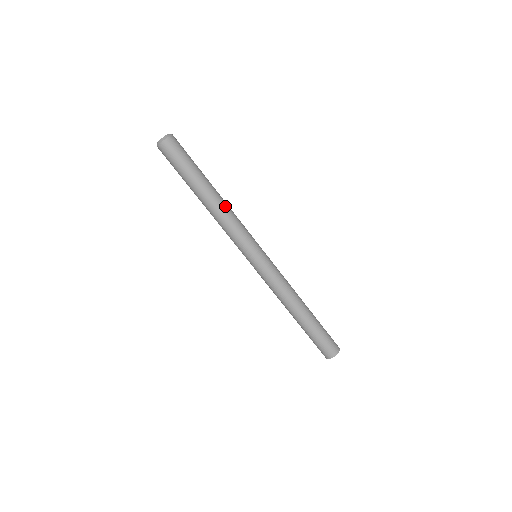
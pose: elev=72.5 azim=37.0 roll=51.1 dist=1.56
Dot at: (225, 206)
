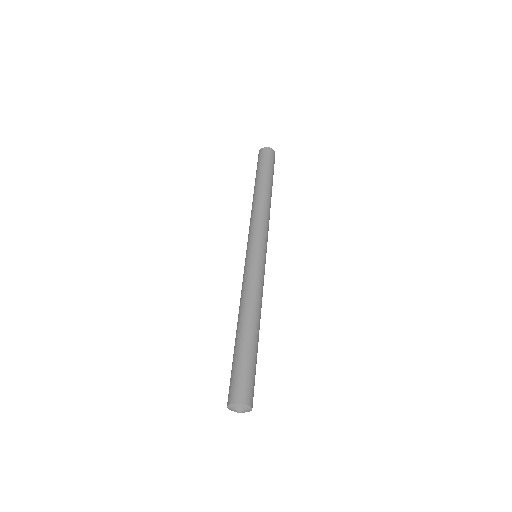
Dot at: occluded
